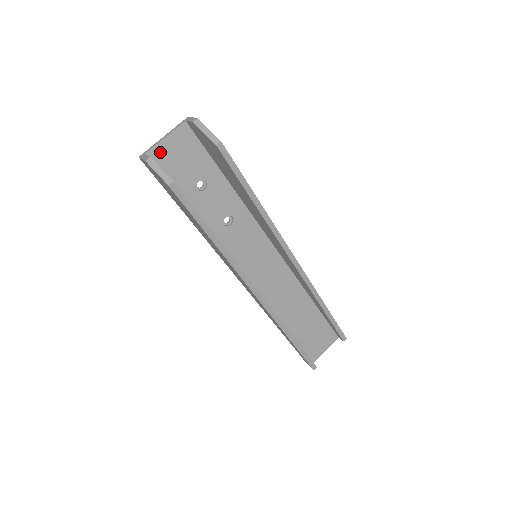
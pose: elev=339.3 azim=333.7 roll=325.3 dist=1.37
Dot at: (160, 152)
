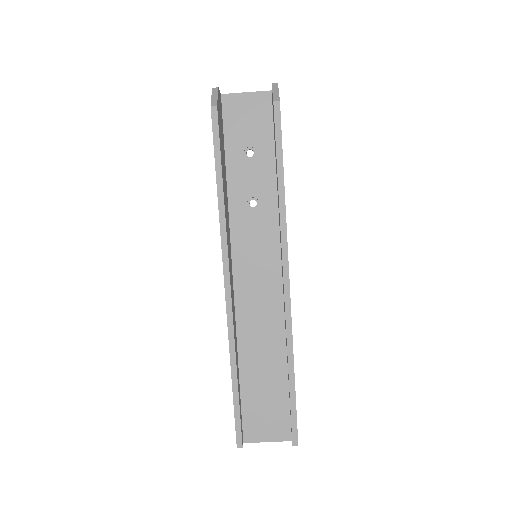
Dot at: (234, 101)
